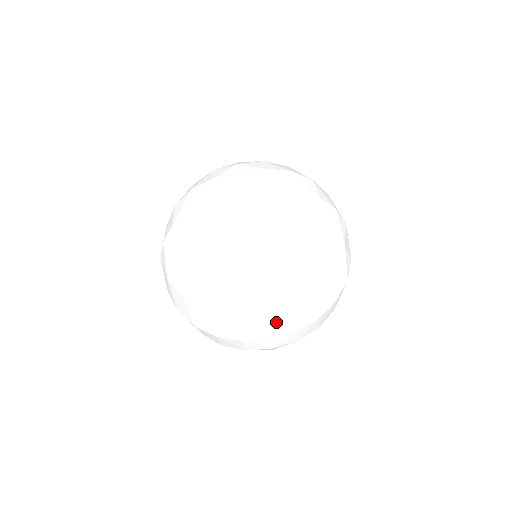
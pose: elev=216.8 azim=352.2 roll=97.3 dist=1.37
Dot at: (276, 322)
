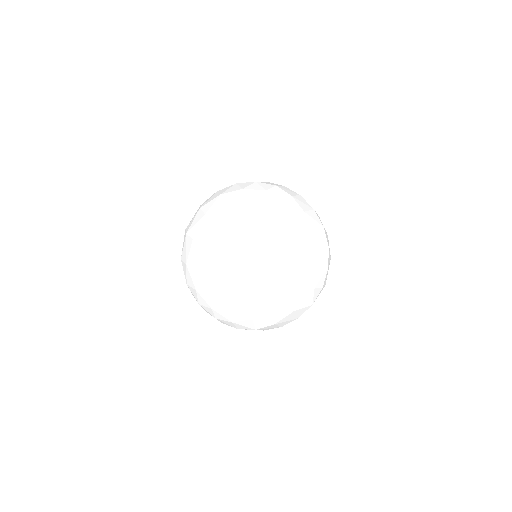
Dot at: (237, 241)
